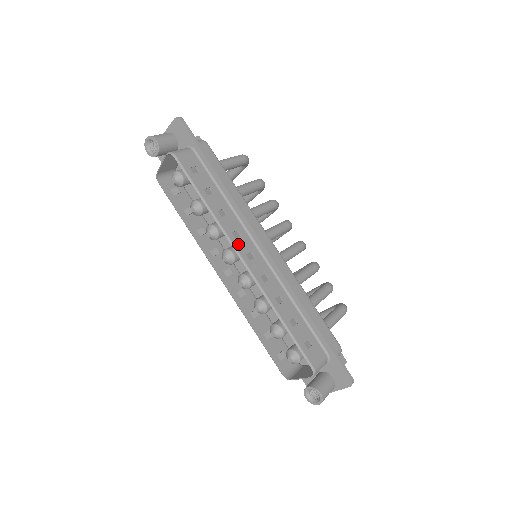
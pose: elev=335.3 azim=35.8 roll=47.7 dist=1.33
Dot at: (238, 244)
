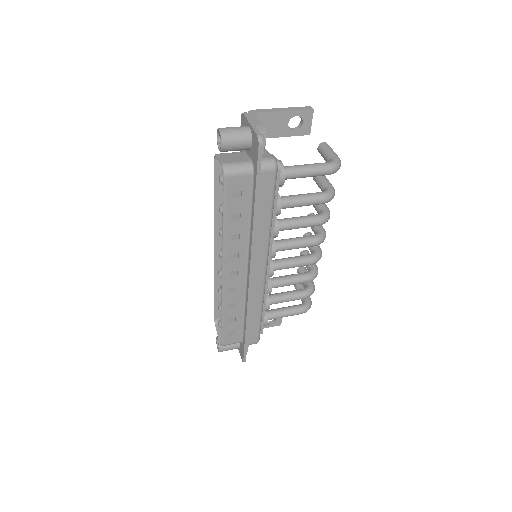
Dot at: (229, 263)
